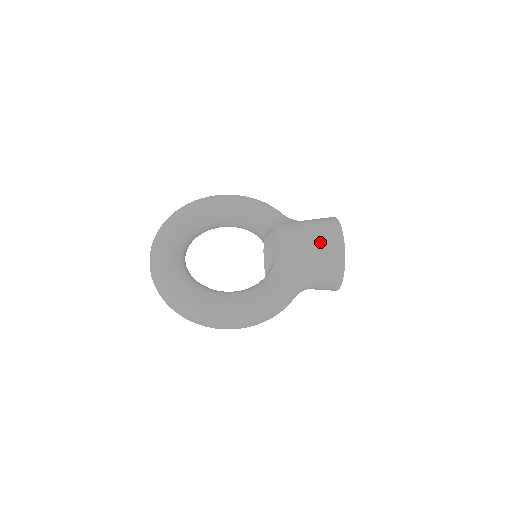
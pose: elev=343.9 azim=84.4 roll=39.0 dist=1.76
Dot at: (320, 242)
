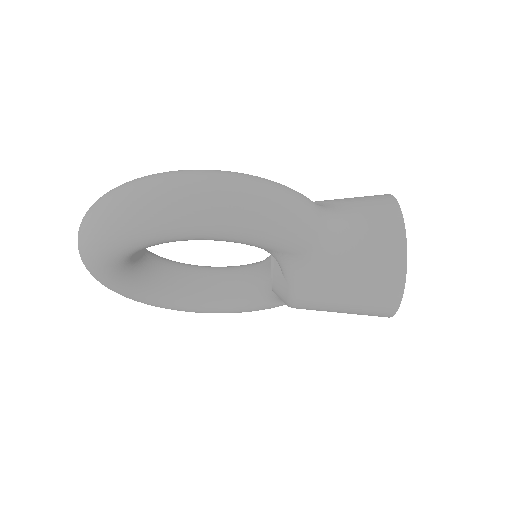
Dot at: occluded
